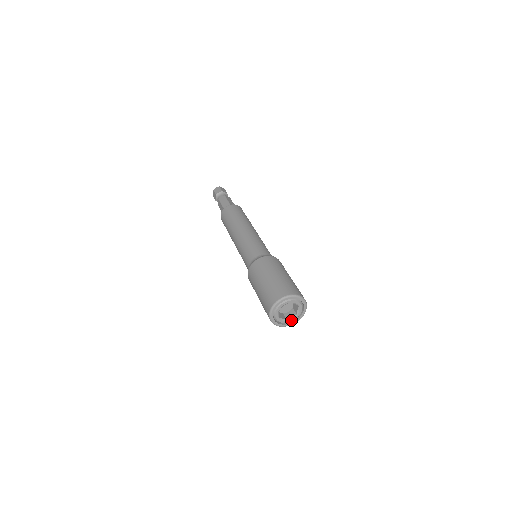
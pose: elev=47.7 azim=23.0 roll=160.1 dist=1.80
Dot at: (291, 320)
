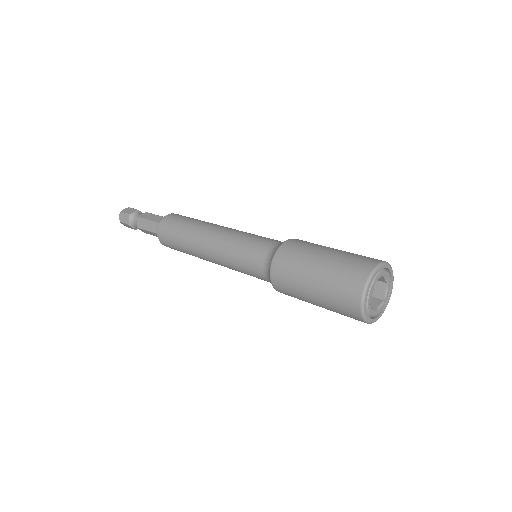
Dot at: (387, 295)
